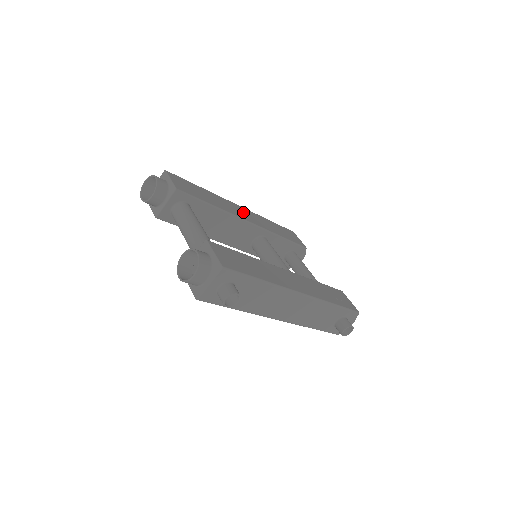
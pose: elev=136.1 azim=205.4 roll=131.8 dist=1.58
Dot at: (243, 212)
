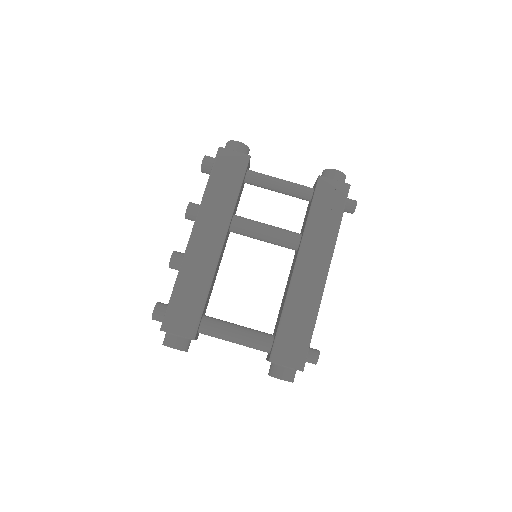
Dot at: (205, 240)
